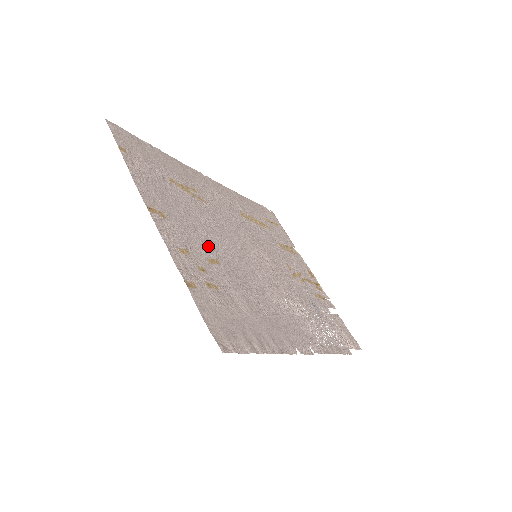
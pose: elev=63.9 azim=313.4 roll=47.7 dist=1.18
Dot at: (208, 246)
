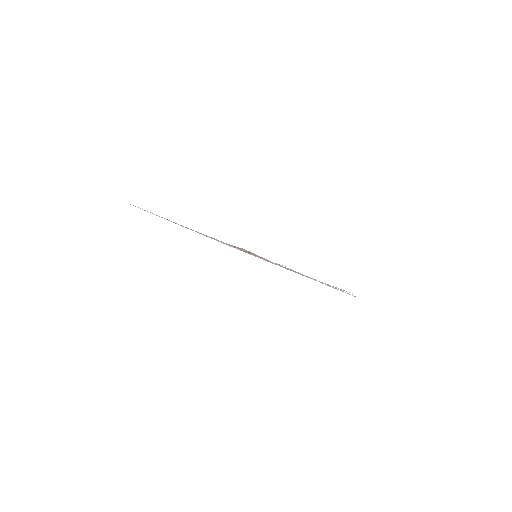
Dot at: occluded
